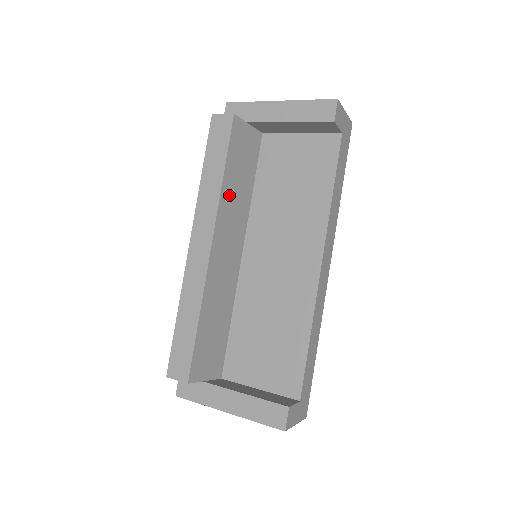
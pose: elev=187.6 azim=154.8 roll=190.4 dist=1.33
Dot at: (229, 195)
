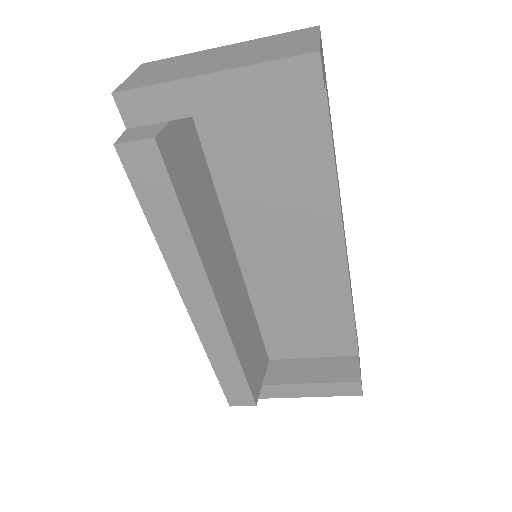
Dot at: (202, 234)
